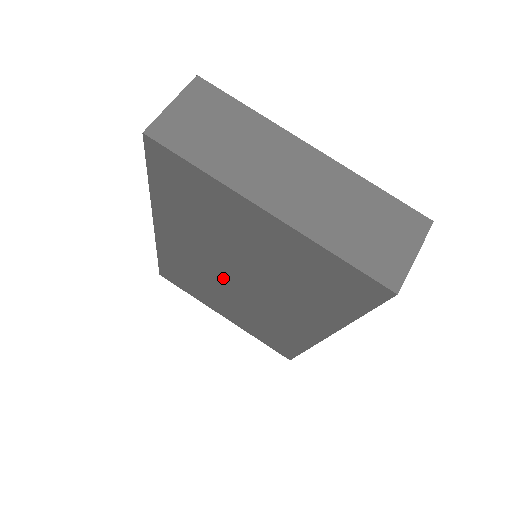
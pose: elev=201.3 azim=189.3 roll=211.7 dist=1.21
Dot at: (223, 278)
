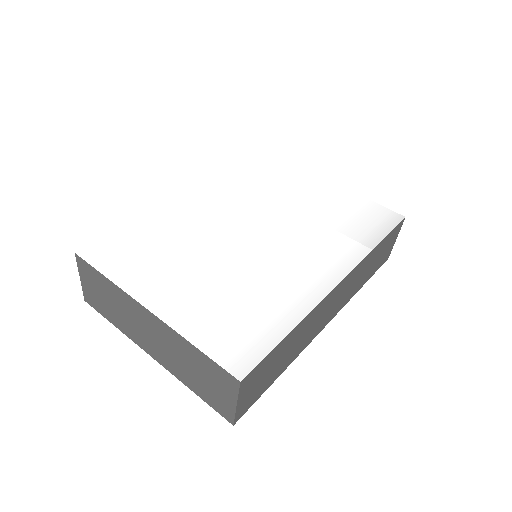
Dot at: occluded
